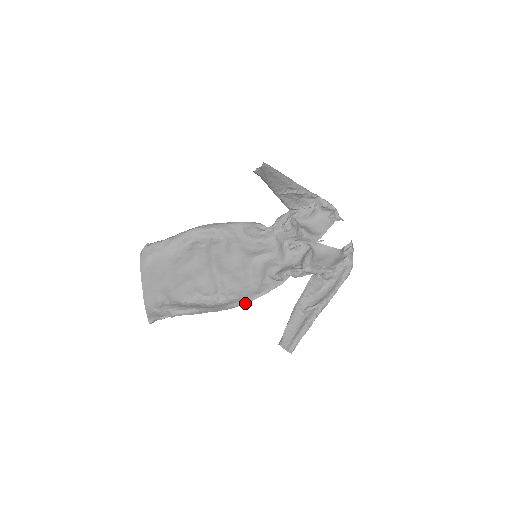
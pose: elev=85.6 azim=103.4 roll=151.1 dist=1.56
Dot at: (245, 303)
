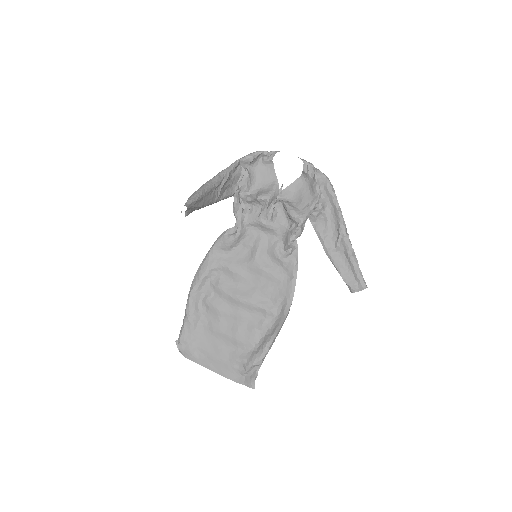
Dot at: (293, 295)
